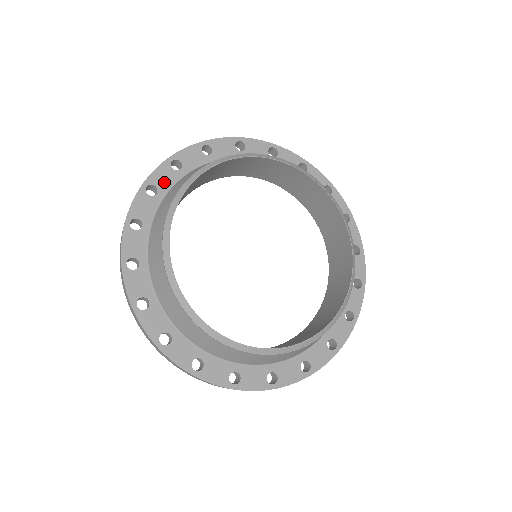
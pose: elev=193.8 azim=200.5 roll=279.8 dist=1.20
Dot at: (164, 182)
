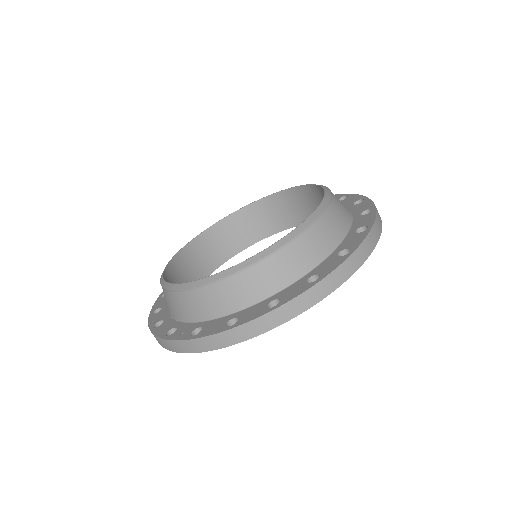
Dot at: occluded
